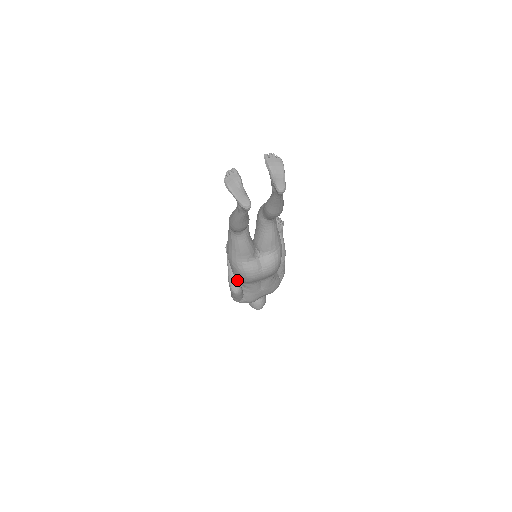
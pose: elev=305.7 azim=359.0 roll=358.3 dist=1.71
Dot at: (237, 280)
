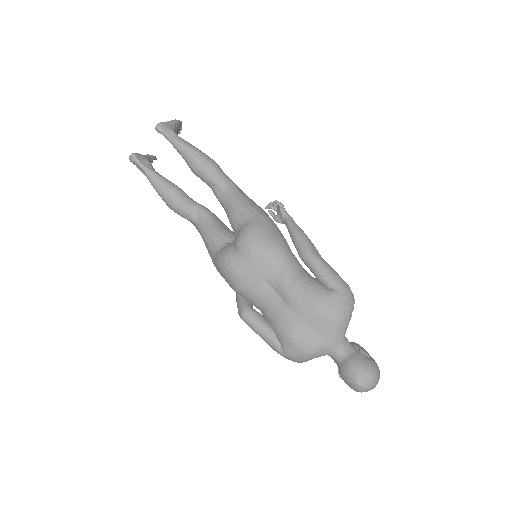
Dot at: (242, 298)
